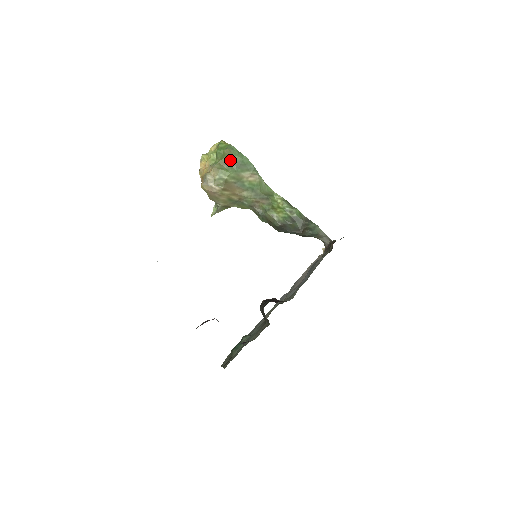
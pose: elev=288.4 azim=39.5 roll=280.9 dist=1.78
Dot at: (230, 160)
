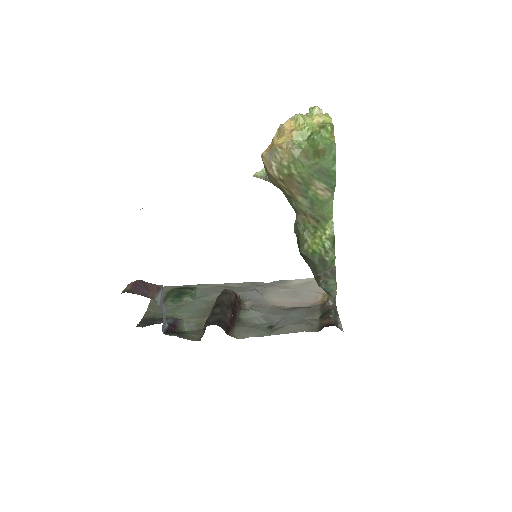
Dot at: (317, 158)
